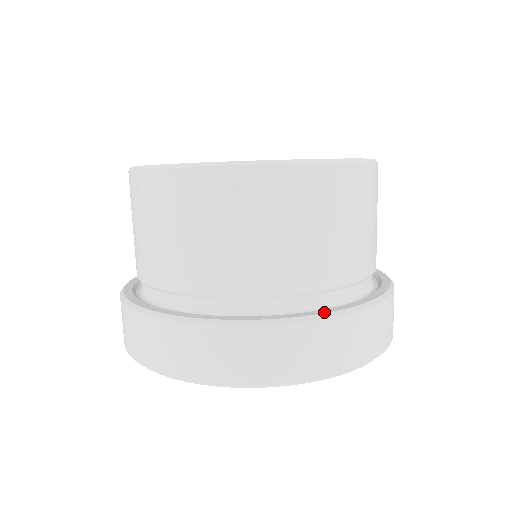
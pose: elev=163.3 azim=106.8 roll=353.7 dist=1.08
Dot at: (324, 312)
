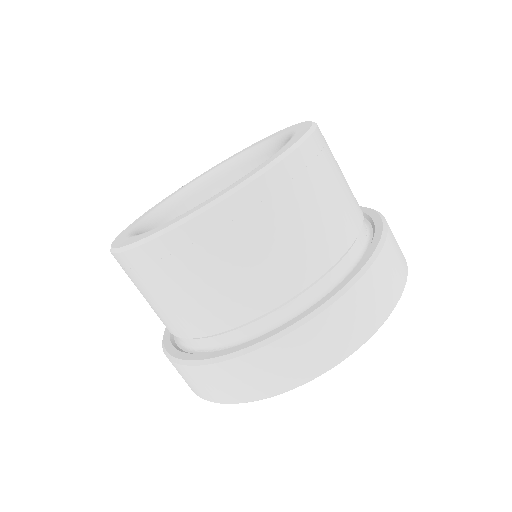
Dot at: (342, 286)
